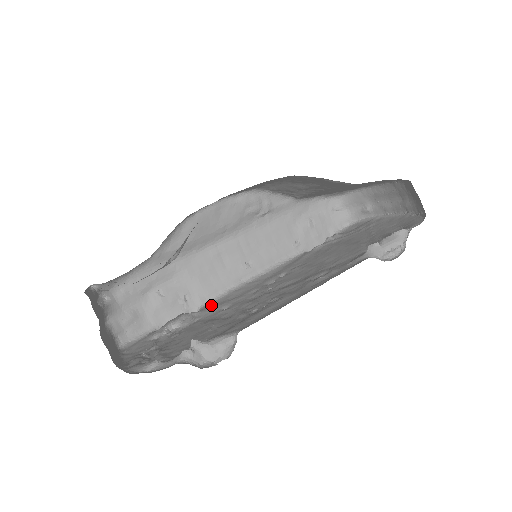
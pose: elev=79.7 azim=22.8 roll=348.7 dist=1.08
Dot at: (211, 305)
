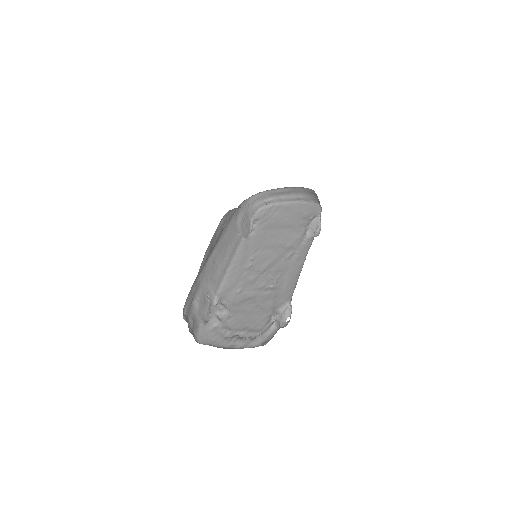
Dot at: (223, 293)
